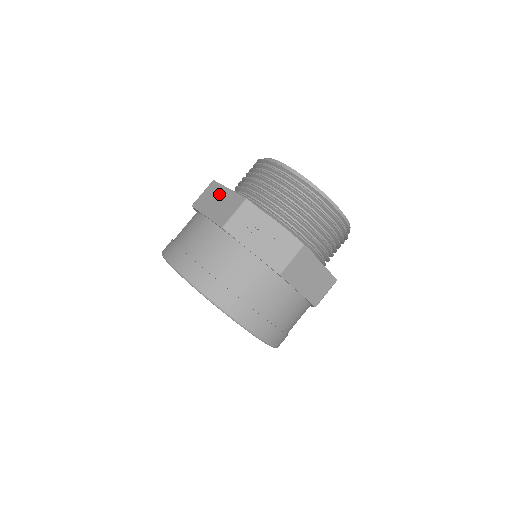
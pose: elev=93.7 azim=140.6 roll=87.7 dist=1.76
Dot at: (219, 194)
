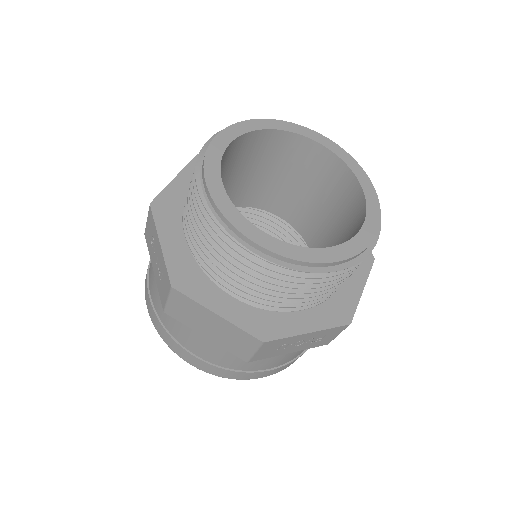
Dot at: (205, 317)
